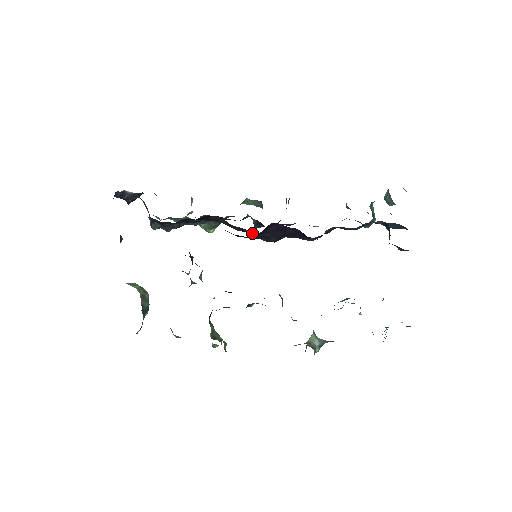
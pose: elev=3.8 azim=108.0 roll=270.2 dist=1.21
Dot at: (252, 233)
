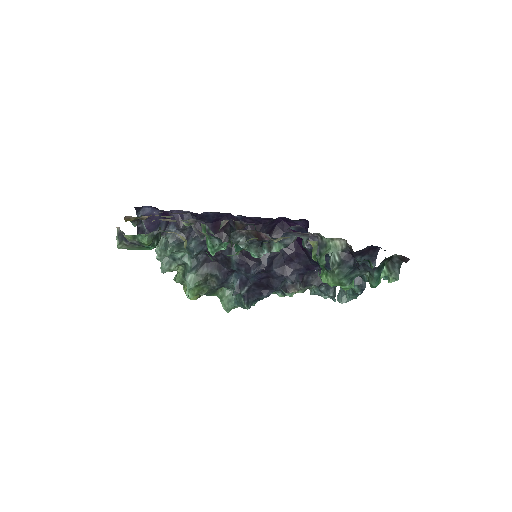
Dot at: (247, 259)
